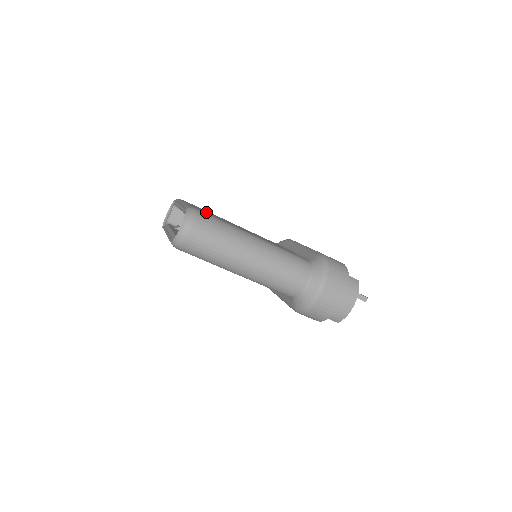
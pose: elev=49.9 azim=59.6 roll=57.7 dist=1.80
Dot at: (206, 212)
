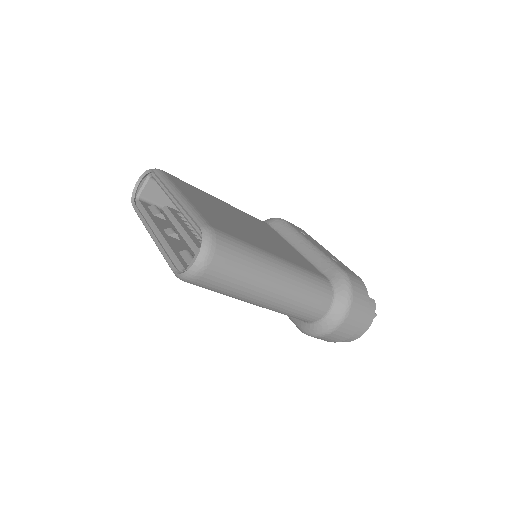
Dot at: (214, 218)
